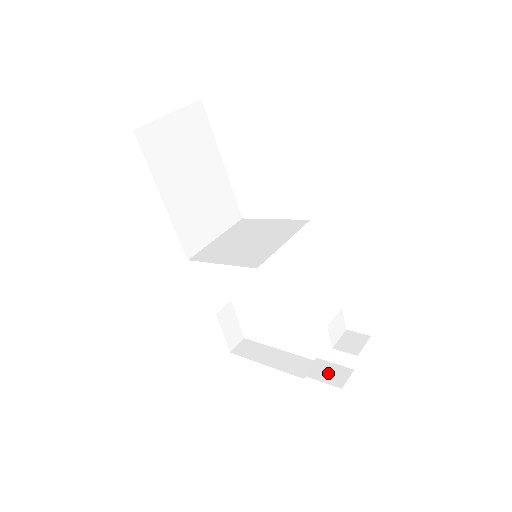
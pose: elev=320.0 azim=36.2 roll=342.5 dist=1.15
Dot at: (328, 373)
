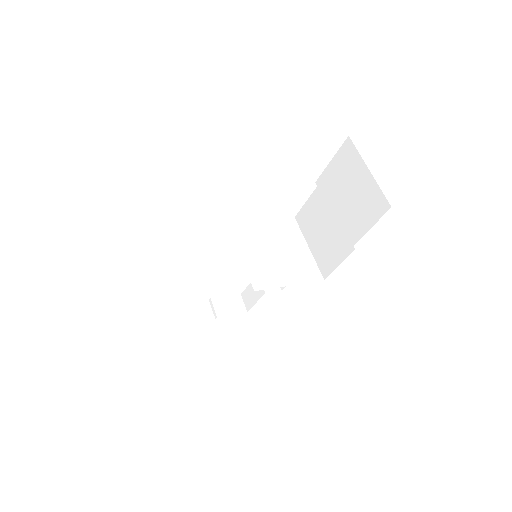
Dot at: (230, 306)
